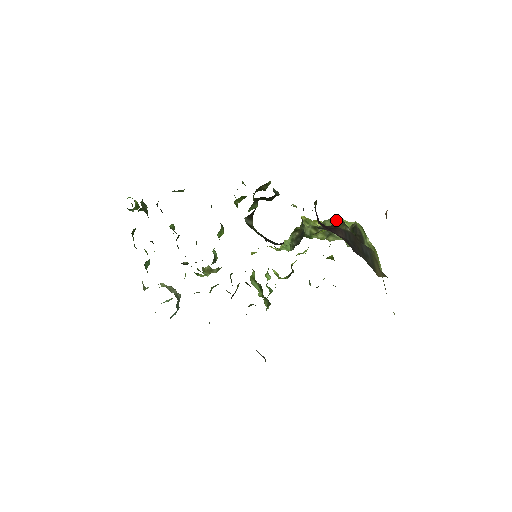
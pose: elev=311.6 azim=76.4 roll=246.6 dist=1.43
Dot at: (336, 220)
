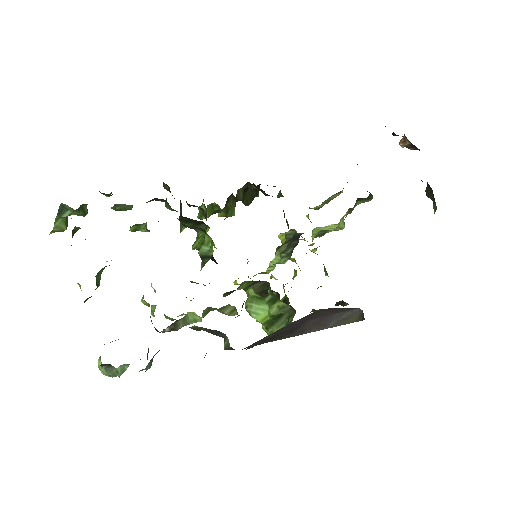
Dot at: (339, 192)
